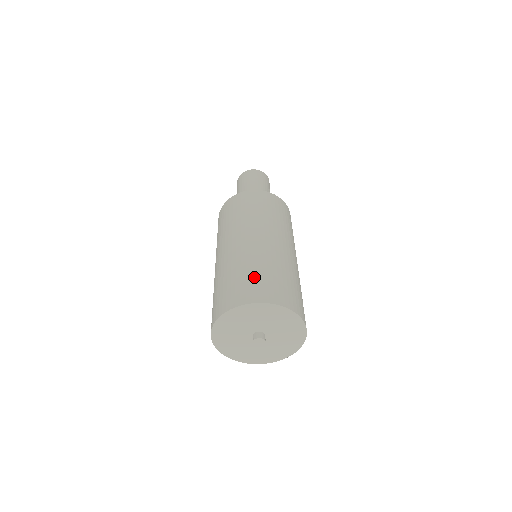
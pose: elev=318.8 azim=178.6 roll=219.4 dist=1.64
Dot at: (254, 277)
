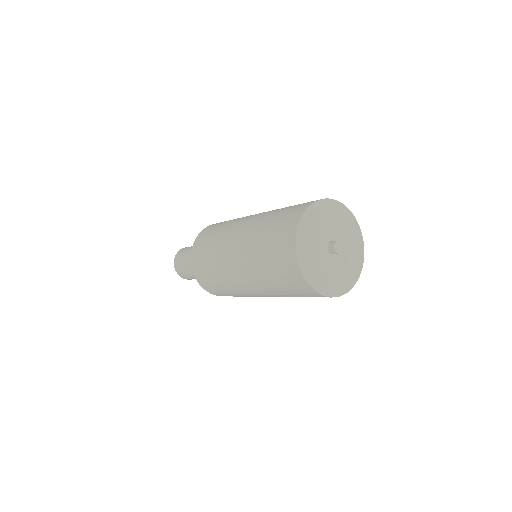
Dot at: occluded
